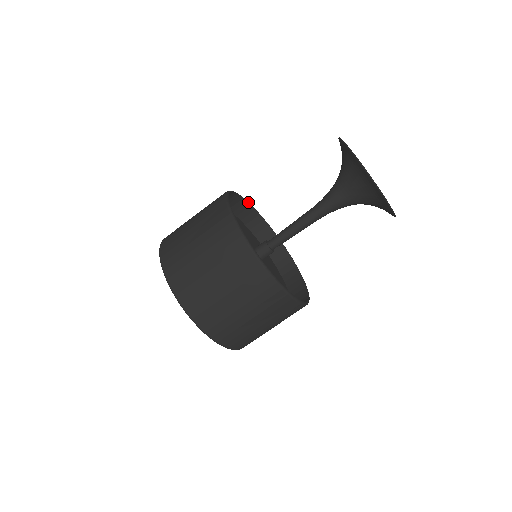
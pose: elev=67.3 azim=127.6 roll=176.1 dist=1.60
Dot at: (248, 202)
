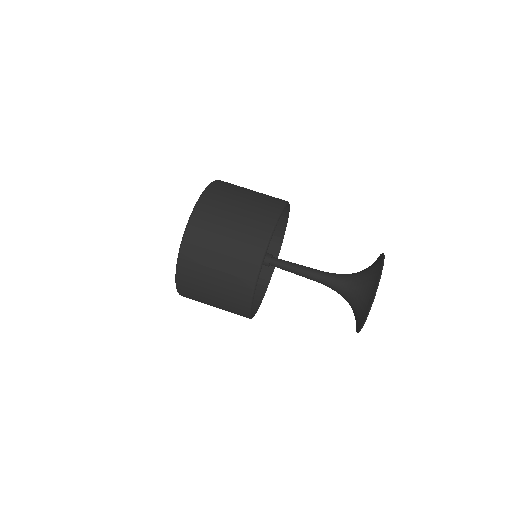
Dot at: (281, 245)
